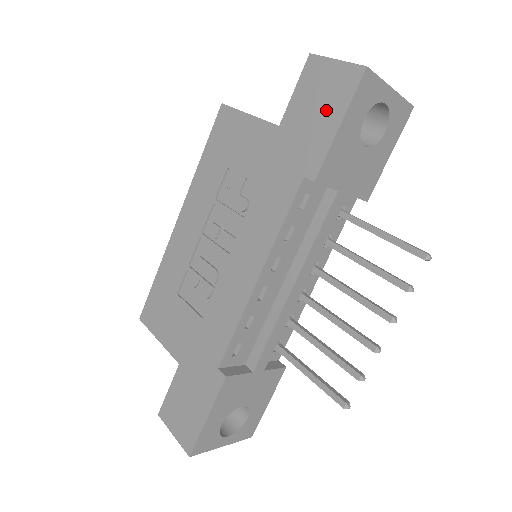
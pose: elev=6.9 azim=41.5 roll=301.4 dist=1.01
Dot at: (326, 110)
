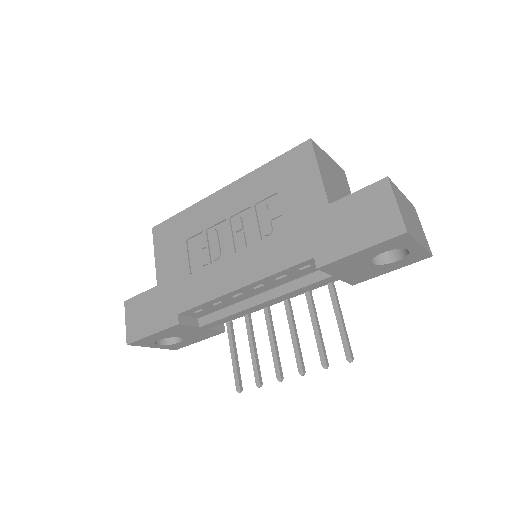
Dot at: (362, 230)
